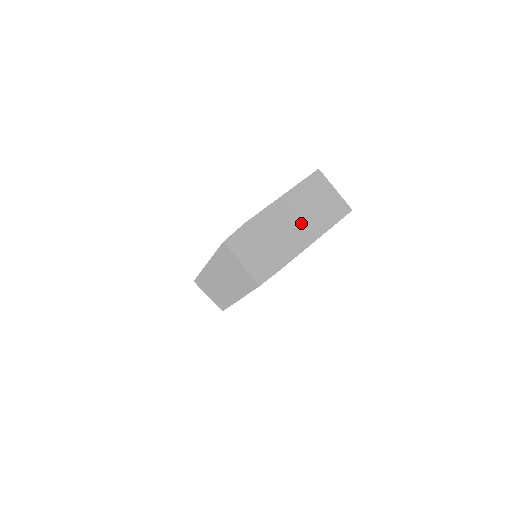
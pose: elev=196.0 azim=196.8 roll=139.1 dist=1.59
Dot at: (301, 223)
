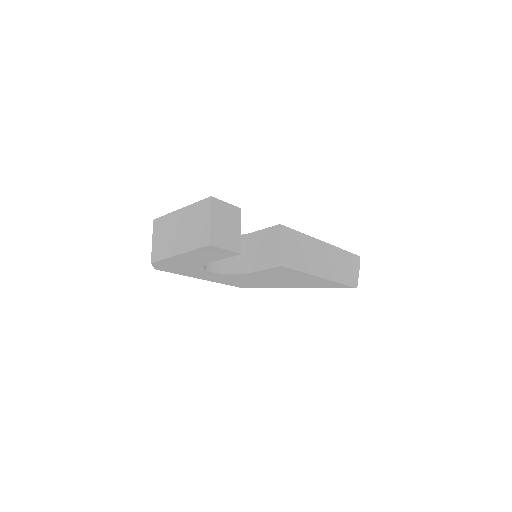
Dot at: (177, 237)
